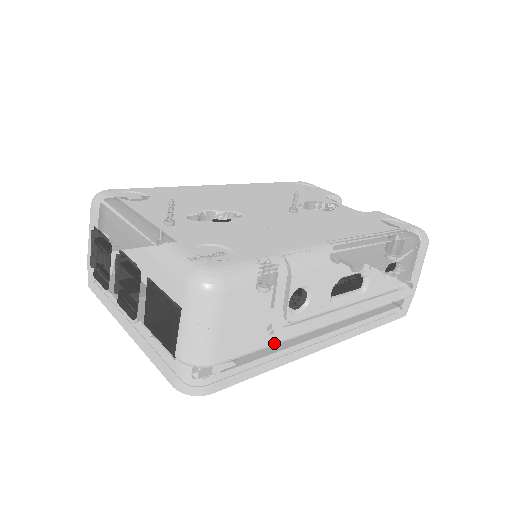
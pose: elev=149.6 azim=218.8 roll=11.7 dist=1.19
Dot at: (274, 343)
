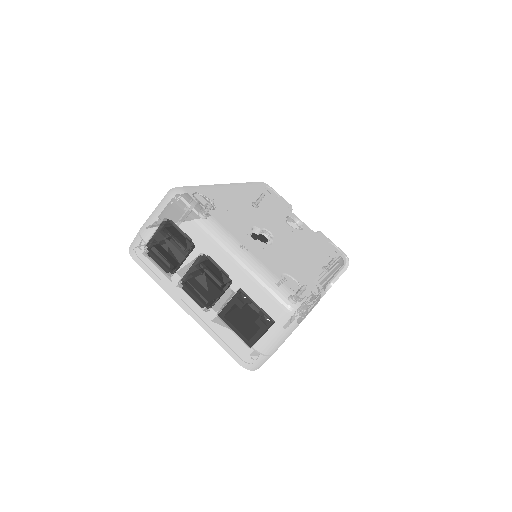
Dot at: occluded
